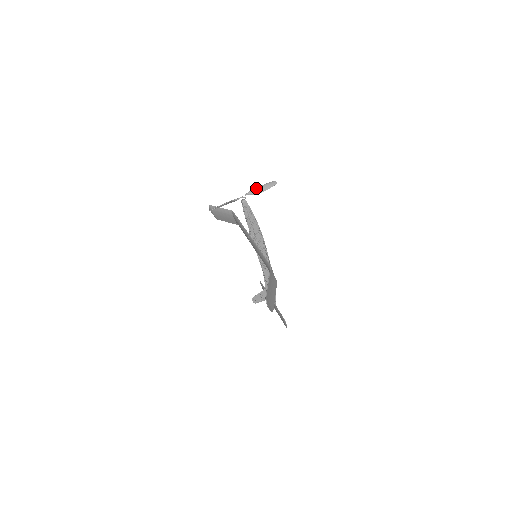
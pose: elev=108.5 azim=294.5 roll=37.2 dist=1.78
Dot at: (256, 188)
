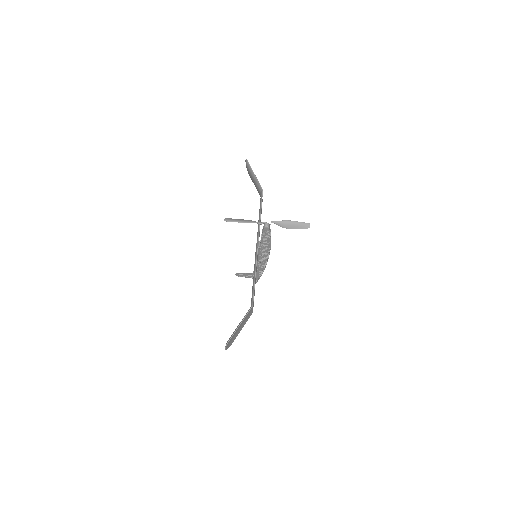
Dot at: (286, 221)
